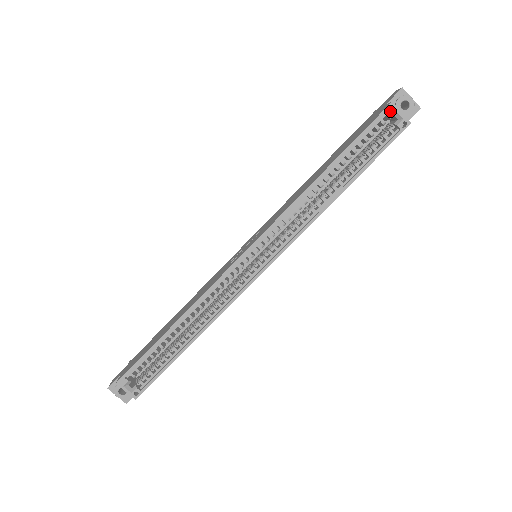
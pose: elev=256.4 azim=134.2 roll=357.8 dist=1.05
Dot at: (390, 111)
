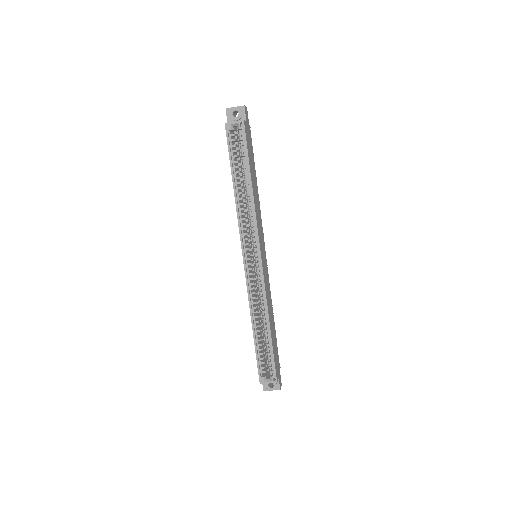
Dot at: (229, 127)
